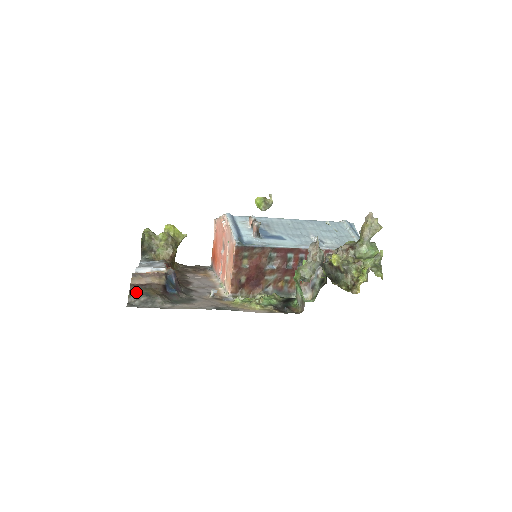
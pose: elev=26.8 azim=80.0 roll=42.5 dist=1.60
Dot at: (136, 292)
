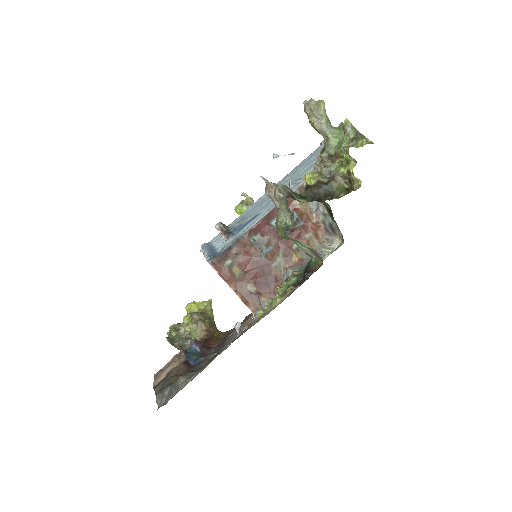
Dot at: (159, 391)
